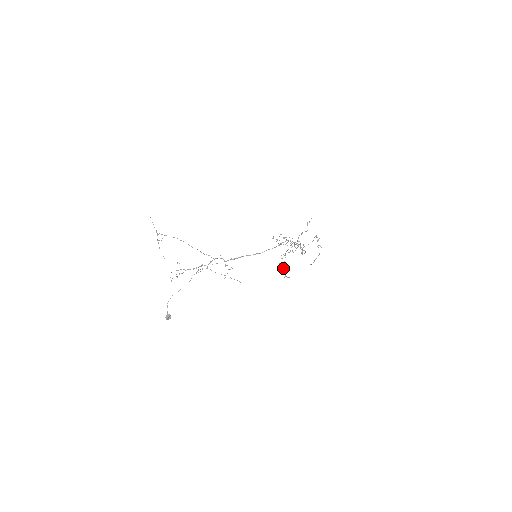
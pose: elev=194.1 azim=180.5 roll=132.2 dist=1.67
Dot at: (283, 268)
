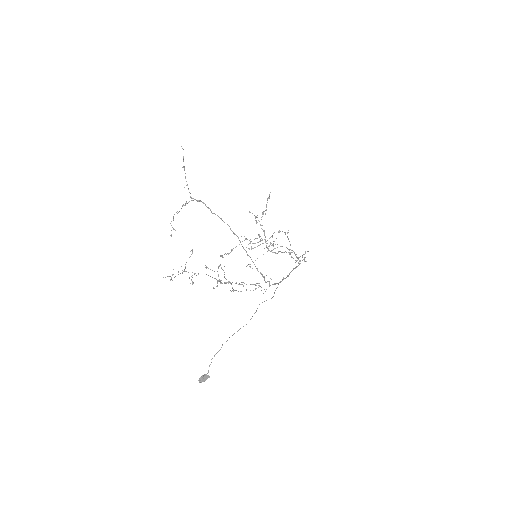
Dot at: (232, 250)
